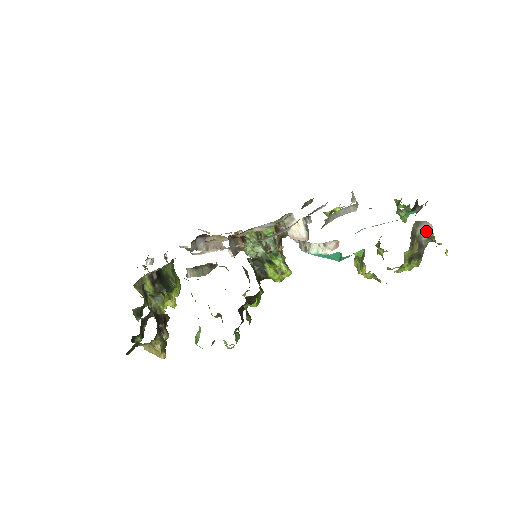
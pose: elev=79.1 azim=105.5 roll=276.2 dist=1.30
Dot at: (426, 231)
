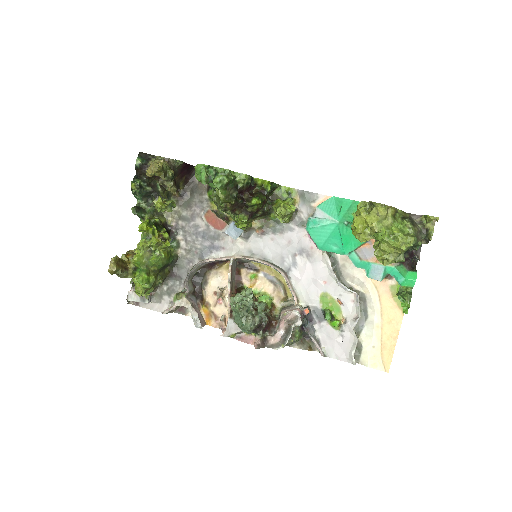
Dot at: (417, 218)
